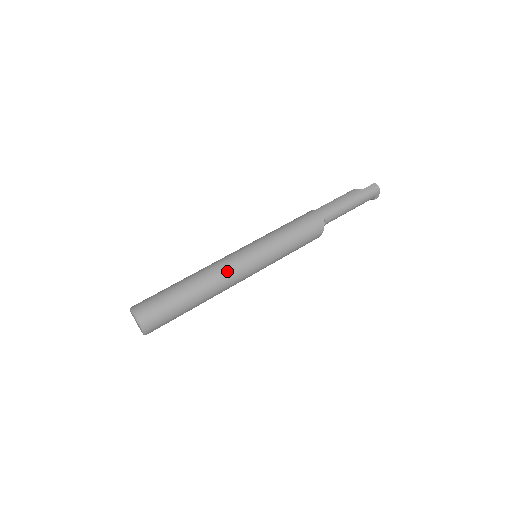
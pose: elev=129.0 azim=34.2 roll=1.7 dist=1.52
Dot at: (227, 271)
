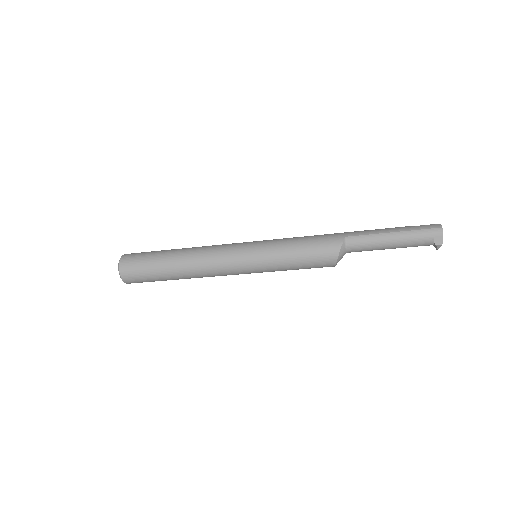
Dot at: (213, 250)
